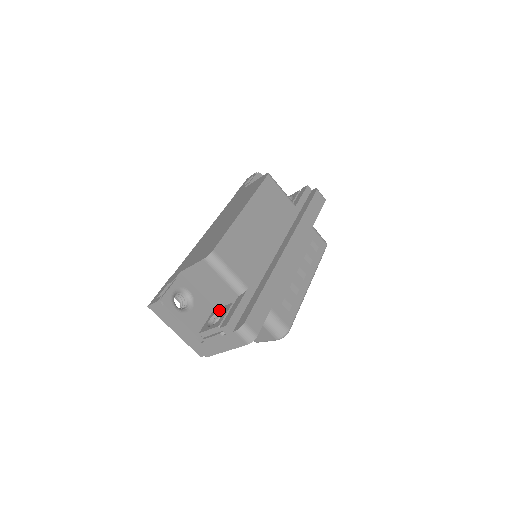
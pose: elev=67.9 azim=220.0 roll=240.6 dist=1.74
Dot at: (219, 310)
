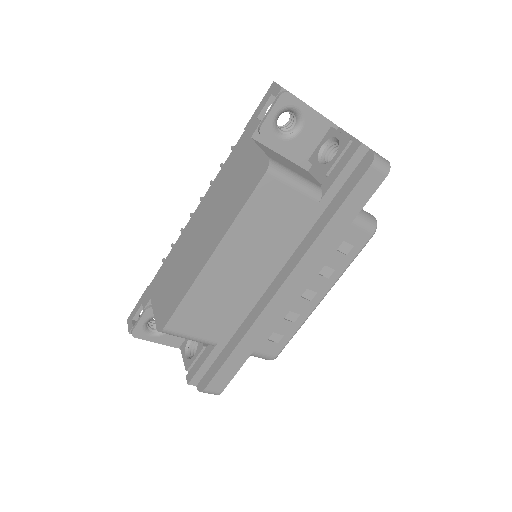
Dot at: occluded
